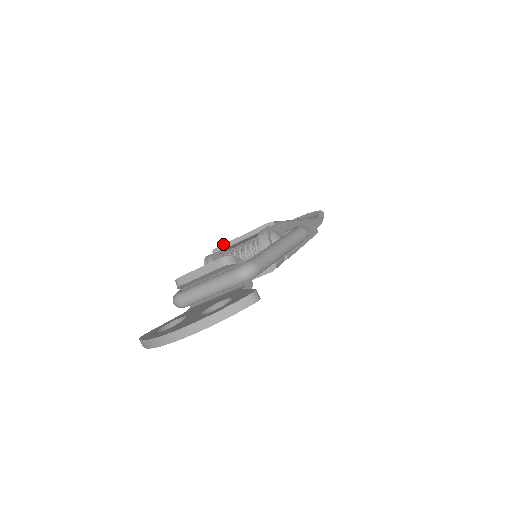
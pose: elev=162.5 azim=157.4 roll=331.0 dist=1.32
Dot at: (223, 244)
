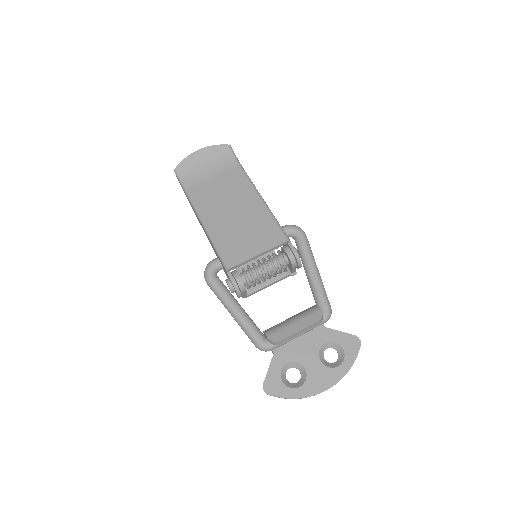
Dot at: (240, 264)
